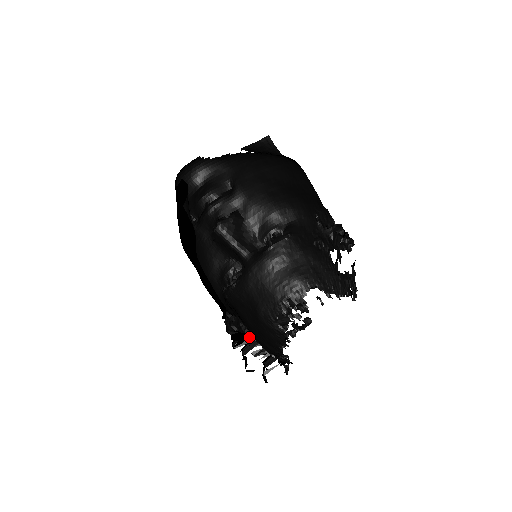
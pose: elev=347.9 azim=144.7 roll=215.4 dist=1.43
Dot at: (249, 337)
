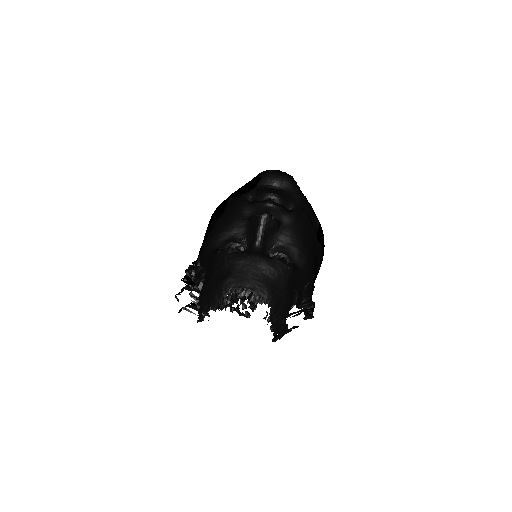
Dot at: (200, 284)
